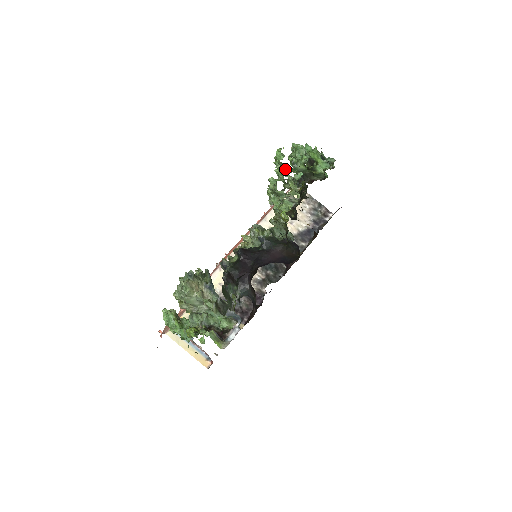
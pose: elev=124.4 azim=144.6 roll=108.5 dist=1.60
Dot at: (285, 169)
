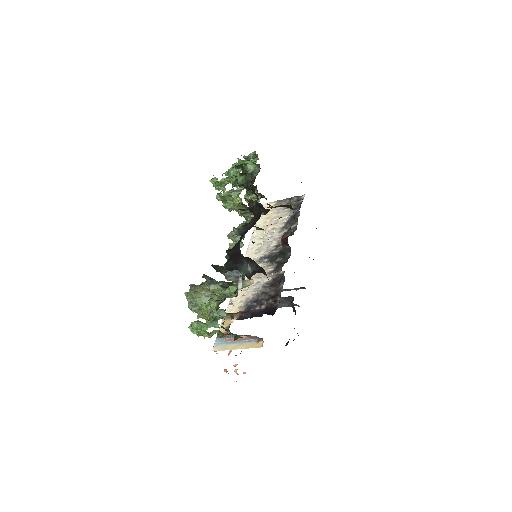
Dot at: occluded
